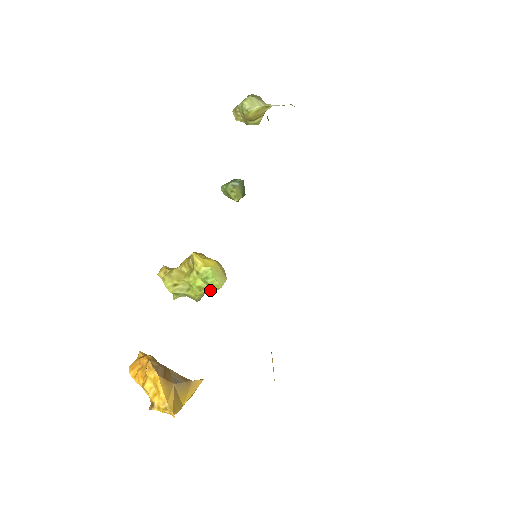
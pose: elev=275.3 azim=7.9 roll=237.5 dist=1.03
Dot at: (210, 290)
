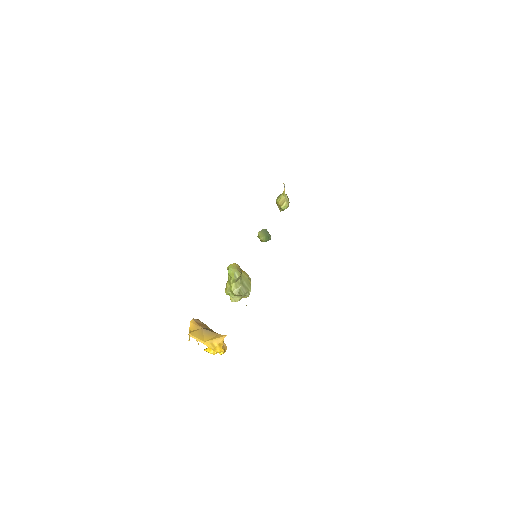
Dot at: (232, 279)
